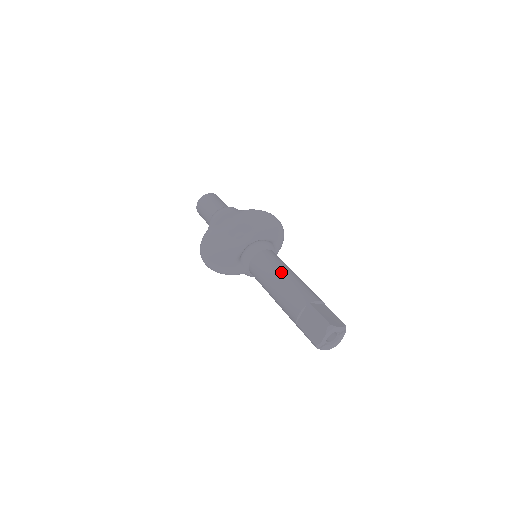
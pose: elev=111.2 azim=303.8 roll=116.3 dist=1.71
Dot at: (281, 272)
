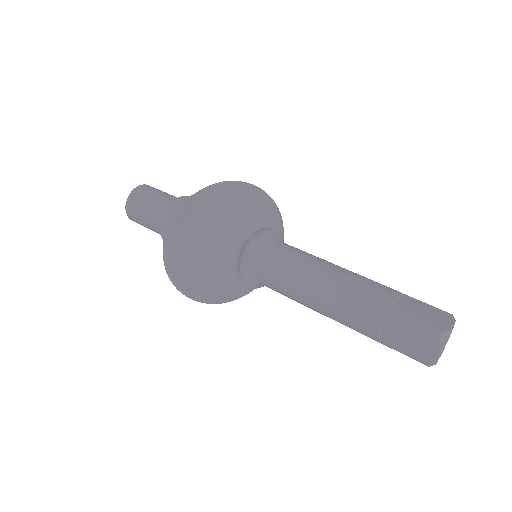
Dot at: (316, 274)
